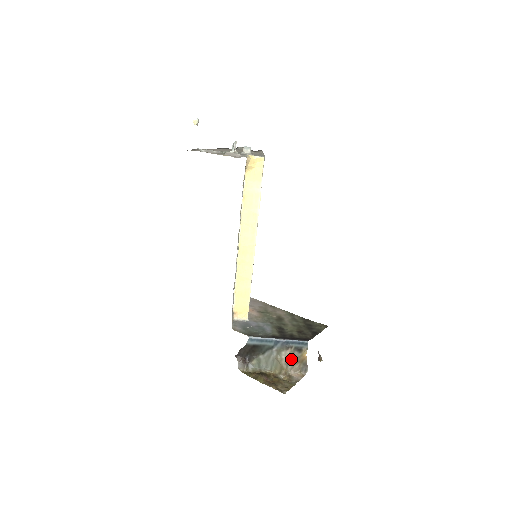
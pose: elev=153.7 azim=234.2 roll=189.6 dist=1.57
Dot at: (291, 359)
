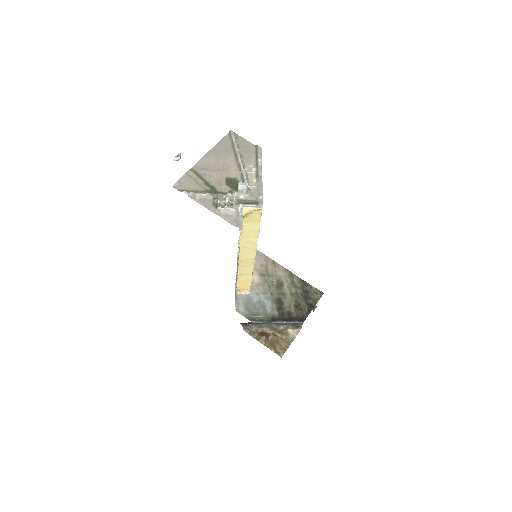
Dot at: occluded
